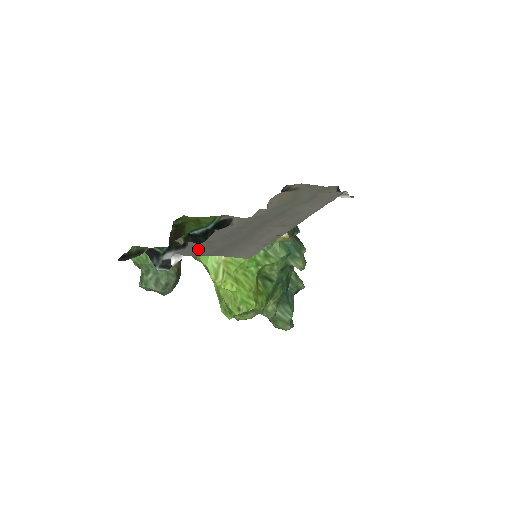
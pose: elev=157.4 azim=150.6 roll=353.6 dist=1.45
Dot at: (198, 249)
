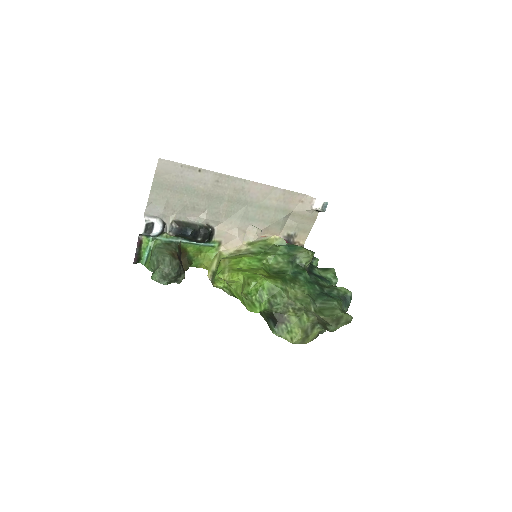
Dot at: (163, 211)
